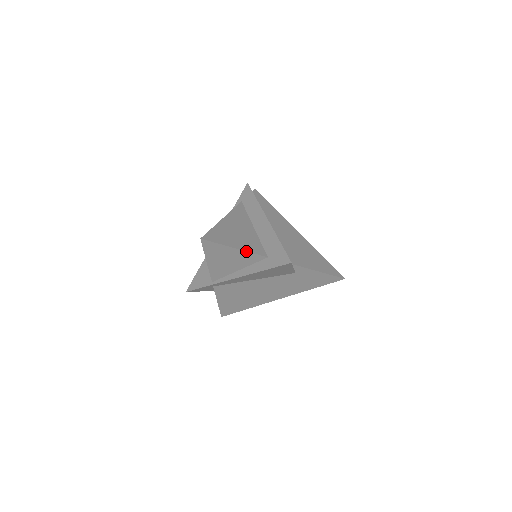
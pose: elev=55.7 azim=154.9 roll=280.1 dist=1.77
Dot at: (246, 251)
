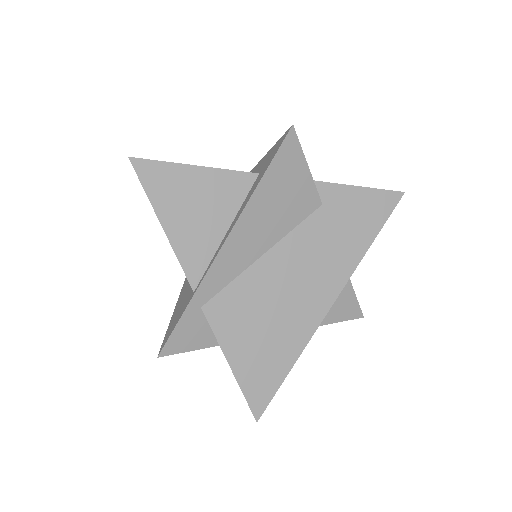
Dot at: (217, 168)
